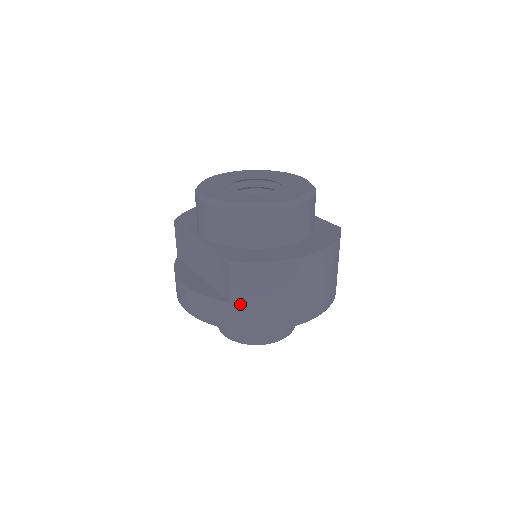
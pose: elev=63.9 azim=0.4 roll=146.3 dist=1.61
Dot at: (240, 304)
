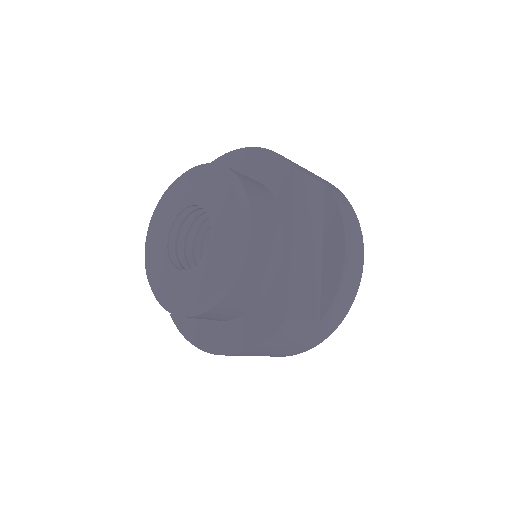
Dot at: occluded
